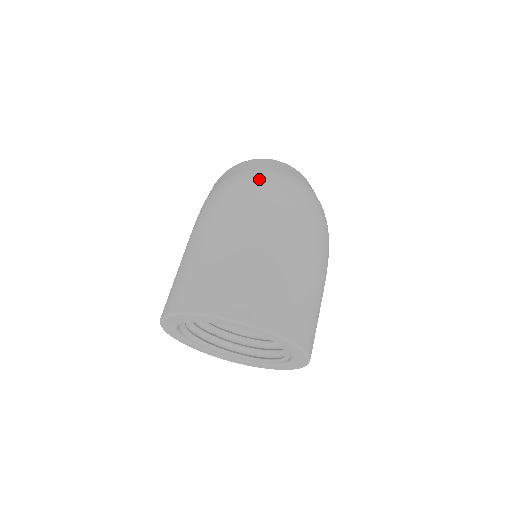
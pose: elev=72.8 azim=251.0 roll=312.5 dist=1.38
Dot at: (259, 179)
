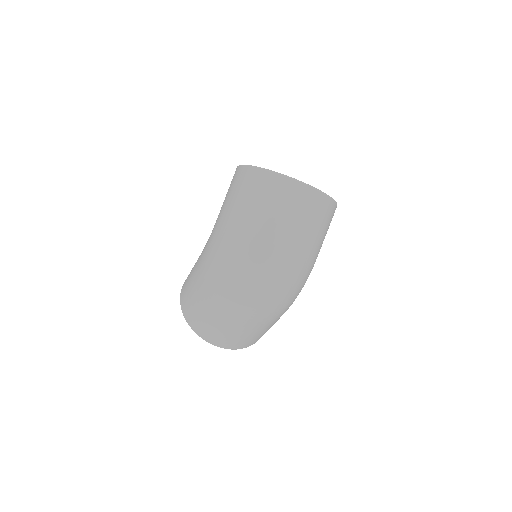
Dot at: (250, 268)
